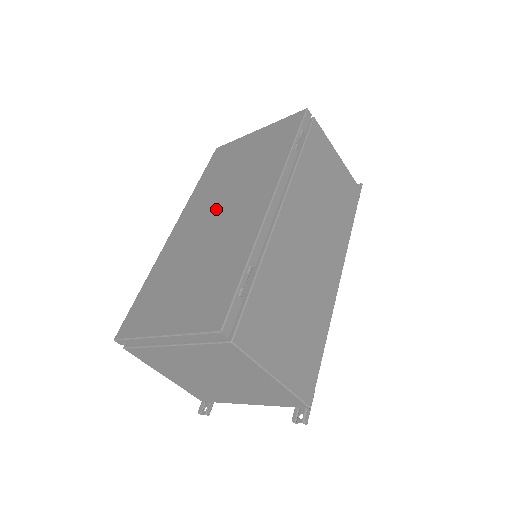
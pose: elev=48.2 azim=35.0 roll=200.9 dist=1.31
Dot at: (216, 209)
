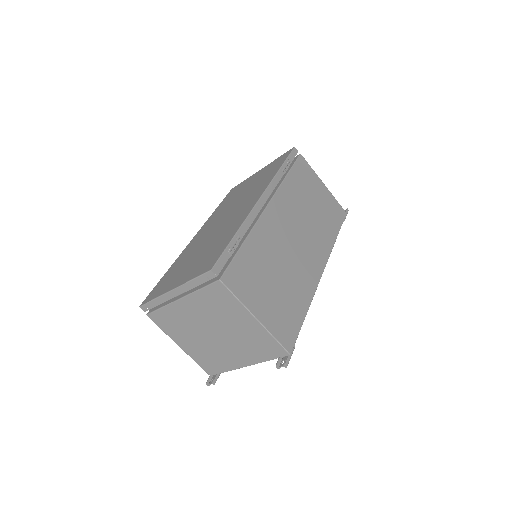
Dot at: (223, 217)
